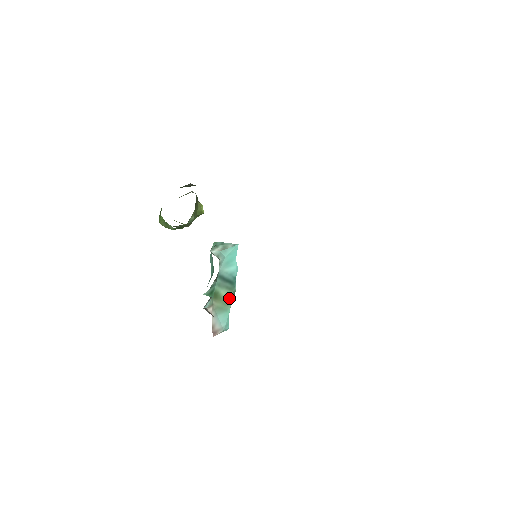
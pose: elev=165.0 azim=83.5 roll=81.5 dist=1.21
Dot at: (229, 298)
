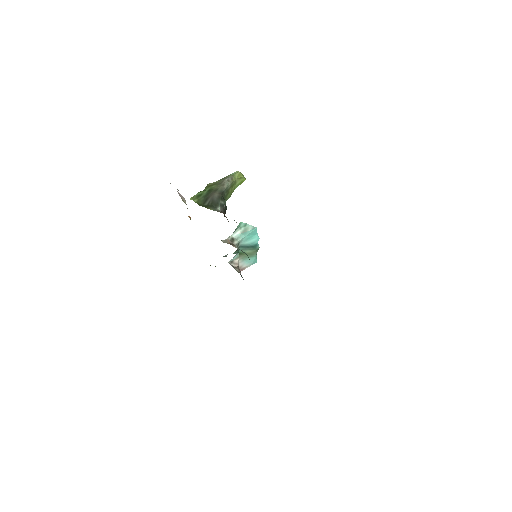
Dot at: (253, 252)
